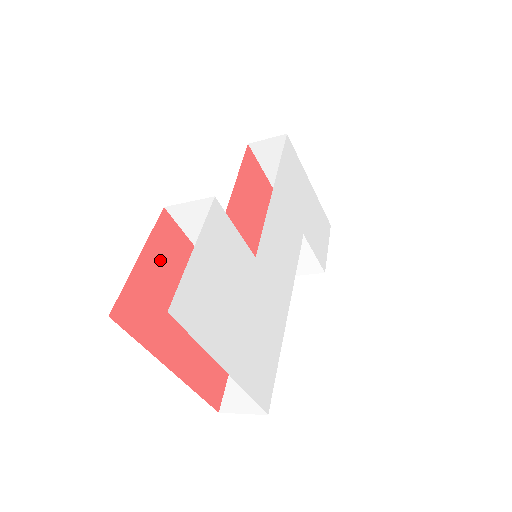
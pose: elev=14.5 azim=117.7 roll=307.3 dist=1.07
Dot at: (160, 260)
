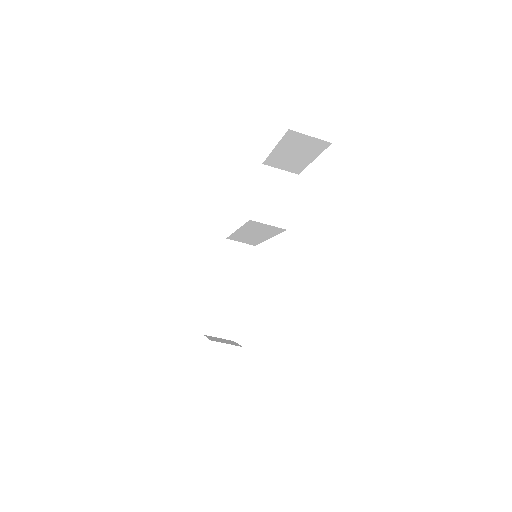
Dot at: occluded
